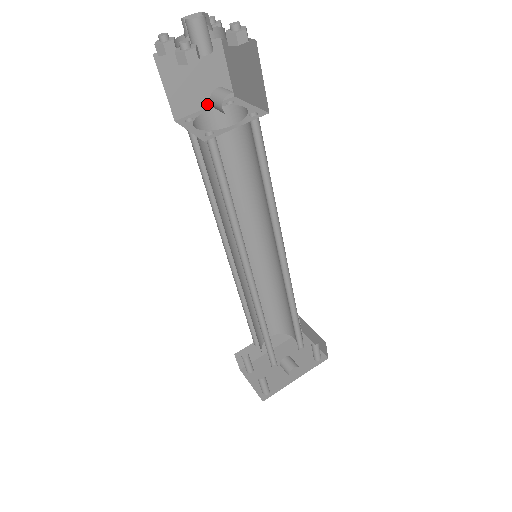
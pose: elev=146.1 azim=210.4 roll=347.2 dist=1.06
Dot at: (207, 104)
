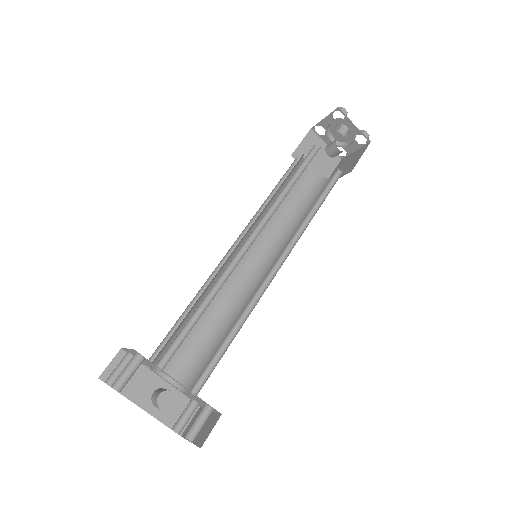
Dot at: (310, 172)
